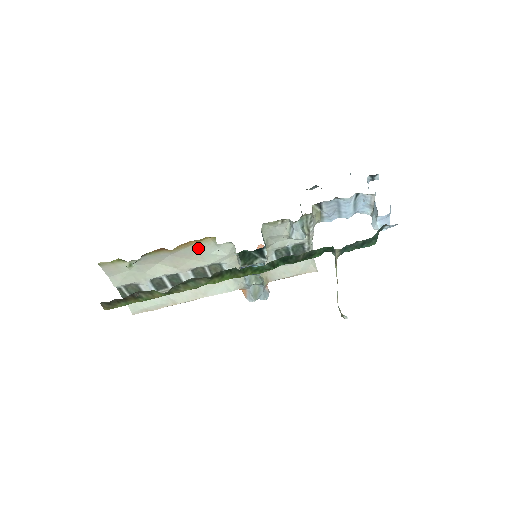
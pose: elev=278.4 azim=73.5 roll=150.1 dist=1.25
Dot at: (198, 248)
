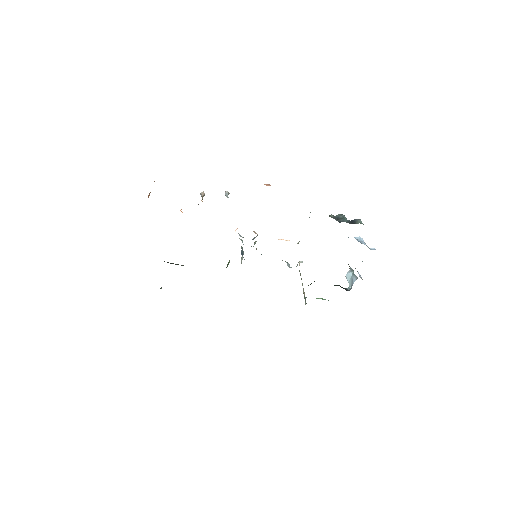
Dot at: occluded
